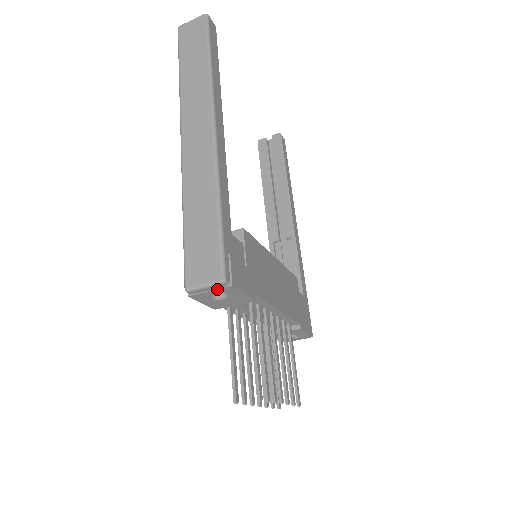
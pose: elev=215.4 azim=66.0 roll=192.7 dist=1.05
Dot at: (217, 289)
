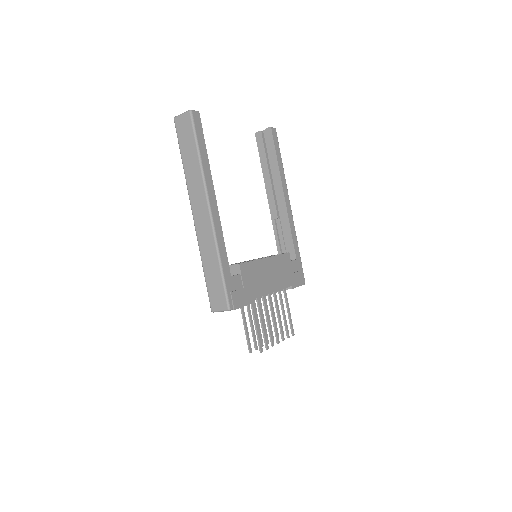
Dot at: occluded
